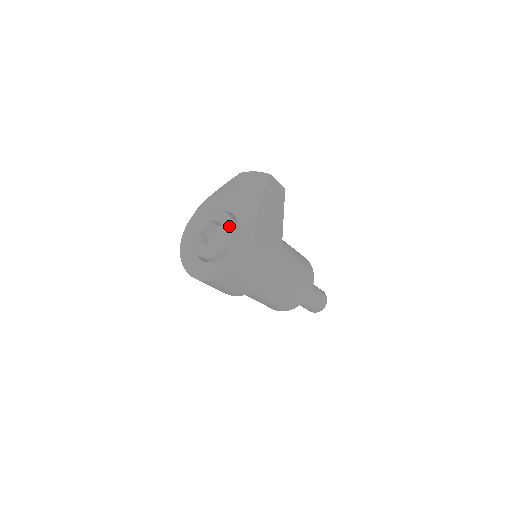
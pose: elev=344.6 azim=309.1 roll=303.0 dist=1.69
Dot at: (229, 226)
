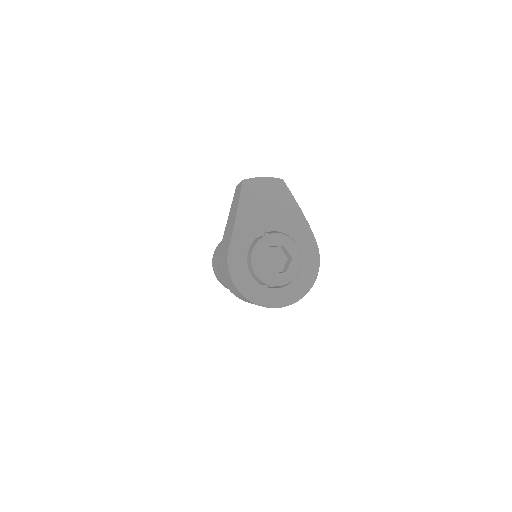
Dot at: (296, 248)
